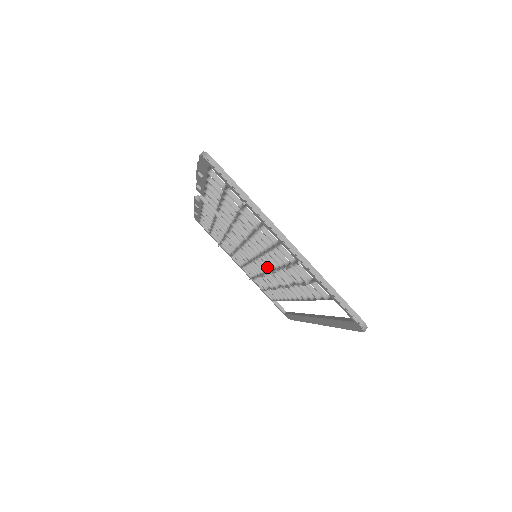
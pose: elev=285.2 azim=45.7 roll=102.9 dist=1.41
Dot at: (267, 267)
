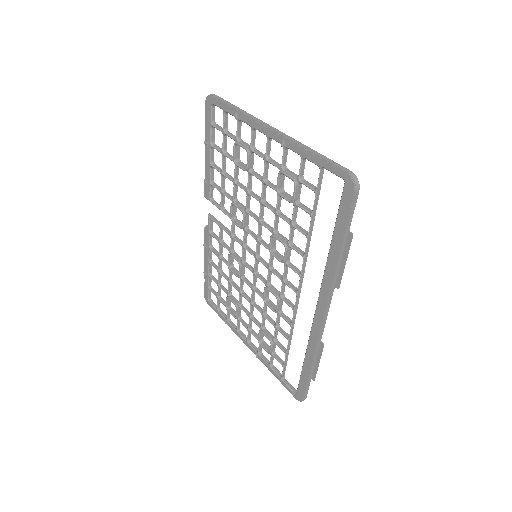
Dot at: (267, 264)
